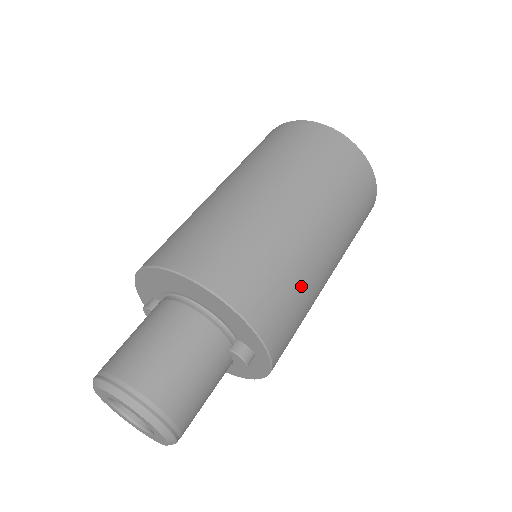
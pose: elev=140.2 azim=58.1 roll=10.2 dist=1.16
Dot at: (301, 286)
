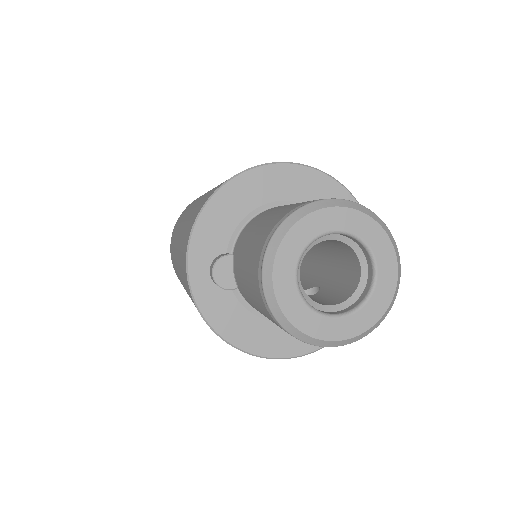
Dot at: occluded
